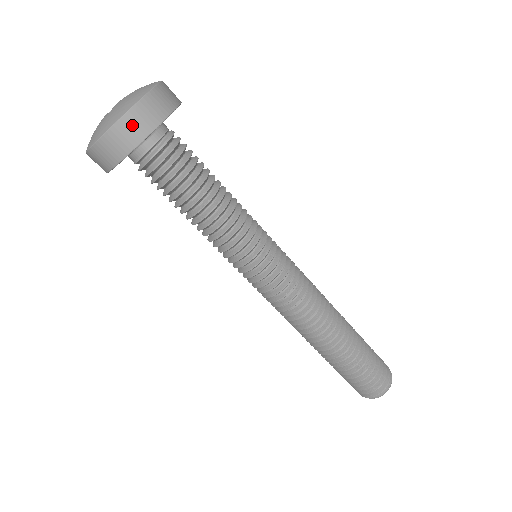
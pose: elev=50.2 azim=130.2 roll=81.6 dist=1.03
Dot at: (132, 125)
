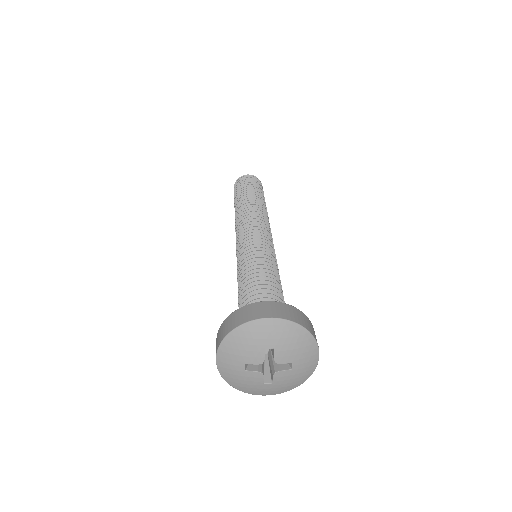
Dot at: occluded
